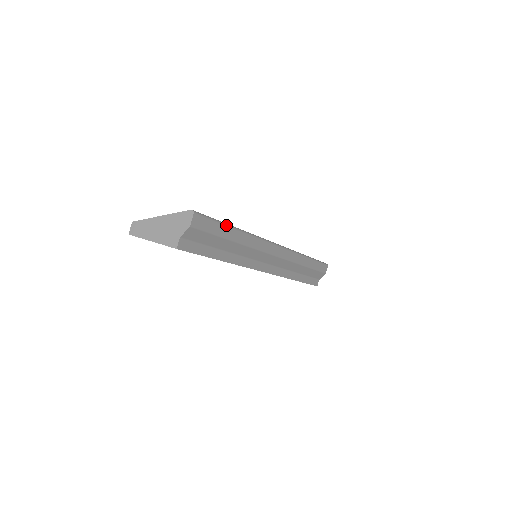
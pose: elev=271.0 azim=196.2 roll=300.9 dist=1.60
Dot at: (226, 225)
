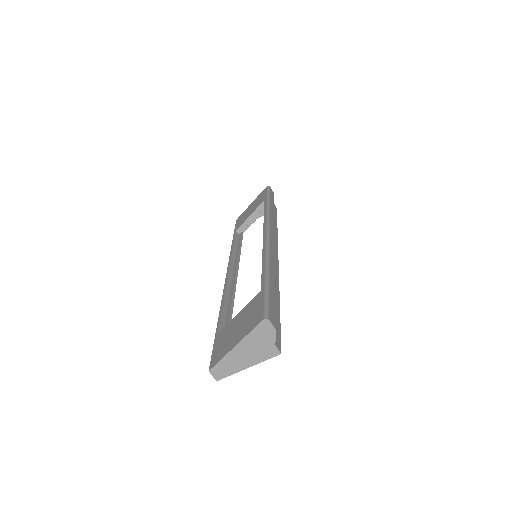
Dot at: (268, 286)
